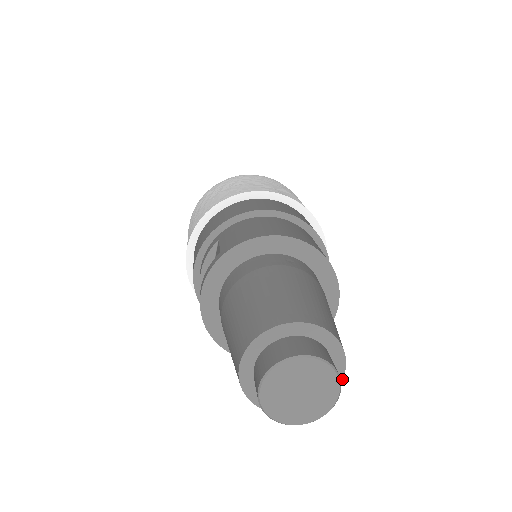
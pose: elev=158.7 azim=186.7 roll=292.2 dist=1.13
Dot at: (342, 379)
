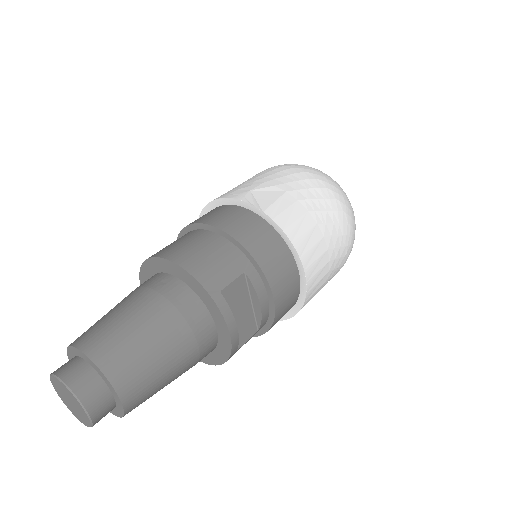
Dot at: (121, 402)
